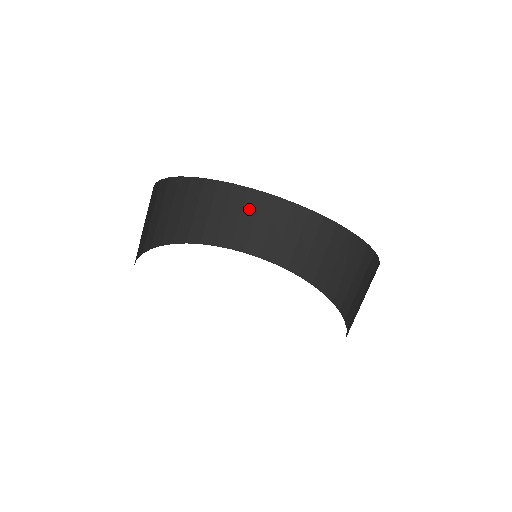
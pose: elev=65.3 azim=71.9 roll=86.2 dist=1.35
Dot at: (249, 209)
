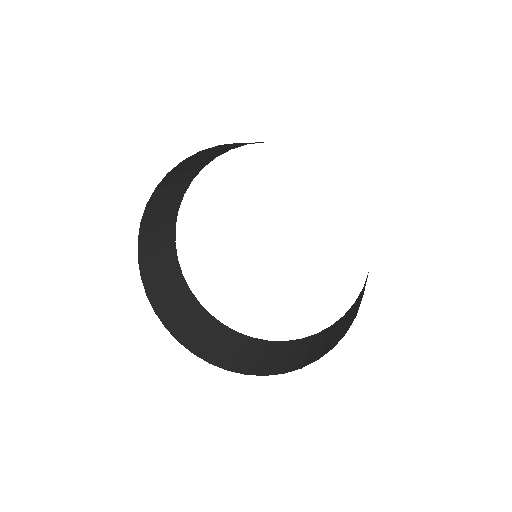
Dot at: (201, 156)
